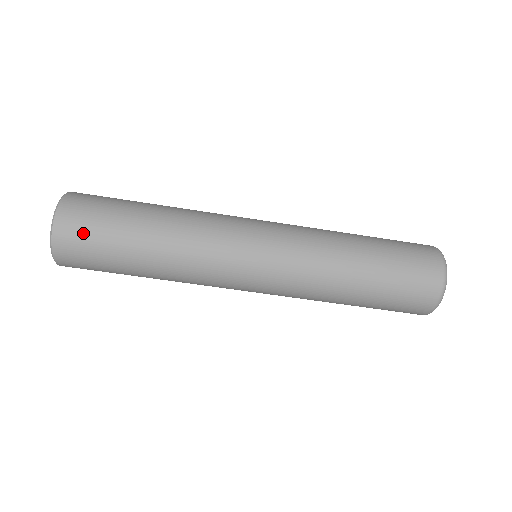
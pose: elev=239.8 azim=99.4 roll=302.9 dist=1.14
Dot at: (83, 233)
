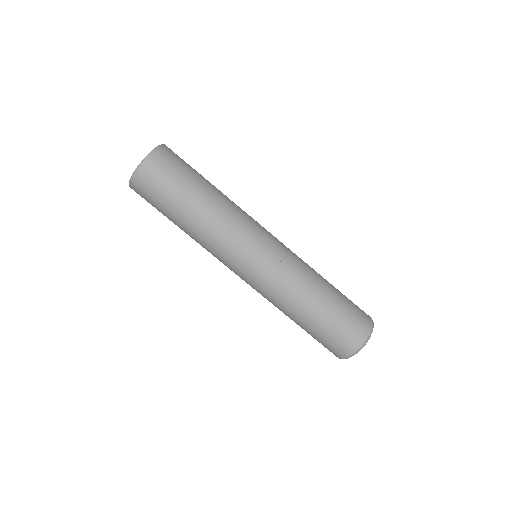
Dot at: (150, 190)
